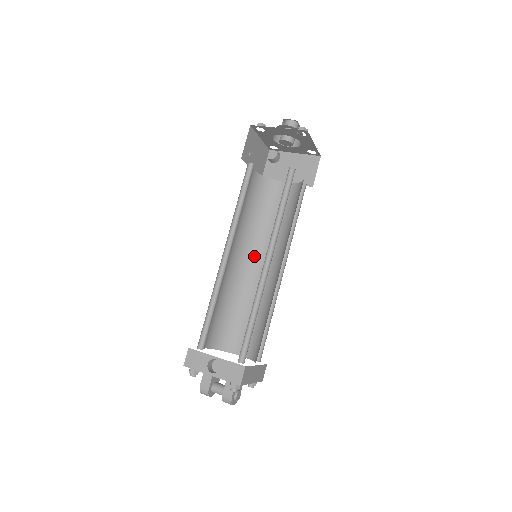
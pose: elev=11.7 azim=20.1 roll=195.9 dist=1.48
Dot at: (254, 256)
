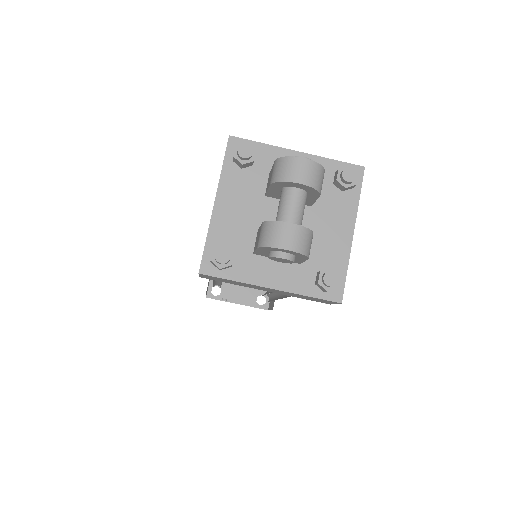
Dot at: occluded
